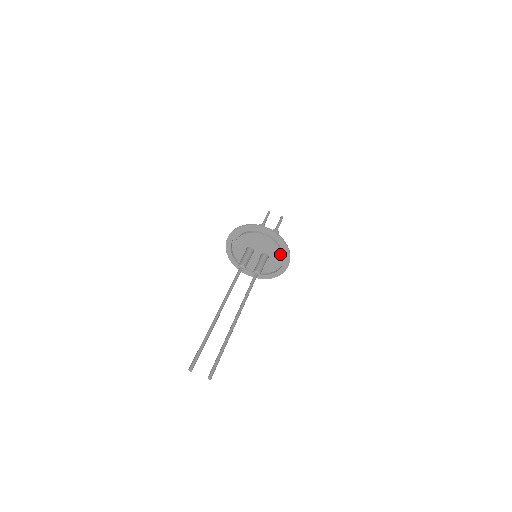
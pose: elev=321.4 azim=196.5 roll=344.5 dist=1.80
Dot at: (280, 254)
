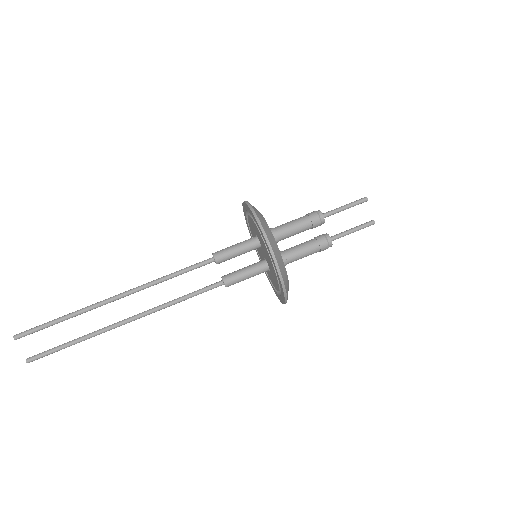
Dot at: (278, 288)
